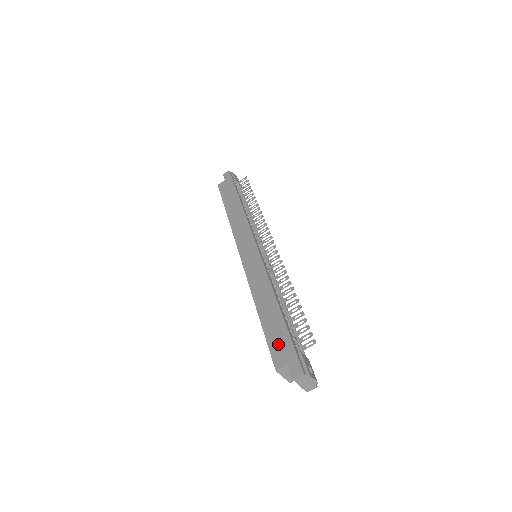
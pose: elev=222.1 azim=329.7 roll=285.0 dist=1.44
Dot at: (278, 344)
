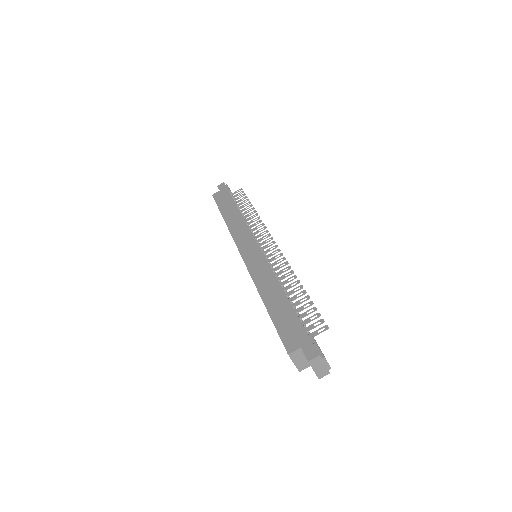
Dot at: (289, 330)
